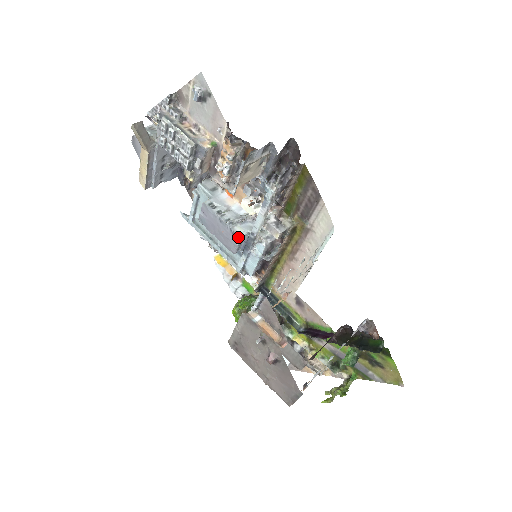
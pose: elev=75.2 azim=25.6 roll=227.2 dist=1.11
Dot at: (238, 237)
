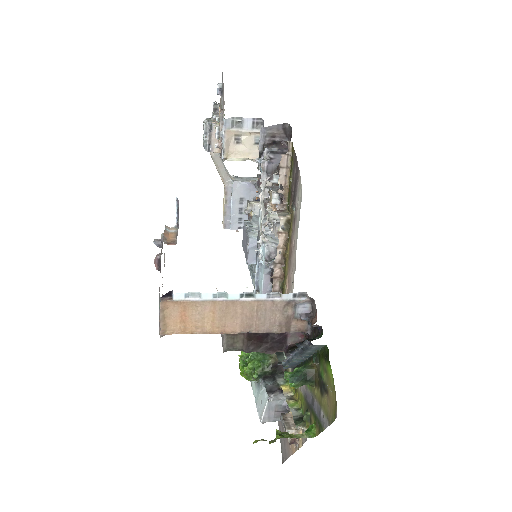
Dot at: (248, 238)
